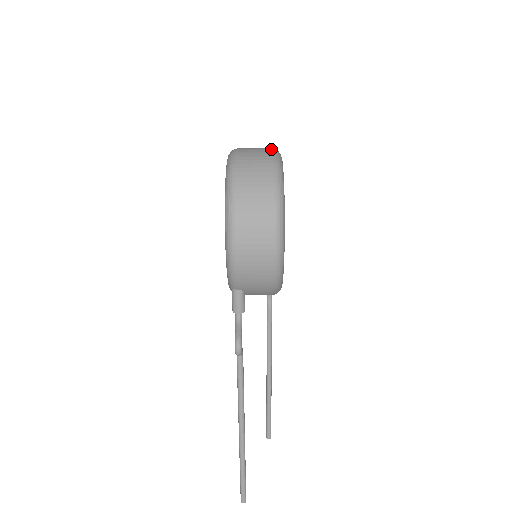
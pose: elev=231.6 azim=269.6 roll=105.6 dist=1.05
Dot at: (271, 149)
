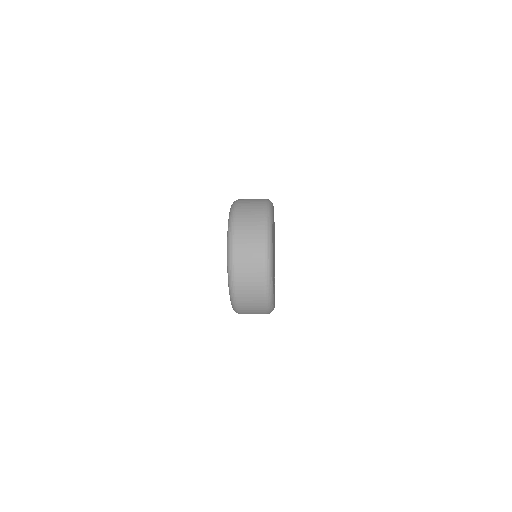
Dot at: (263, 259)
